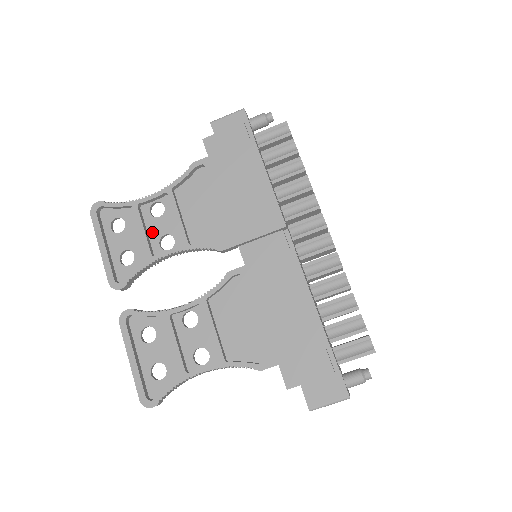
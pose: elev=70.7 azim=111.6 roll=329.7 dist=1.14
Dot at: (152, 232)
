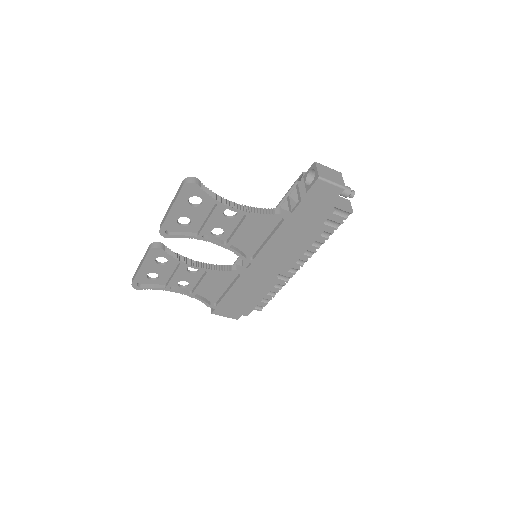
Dot at: (214, 221)
